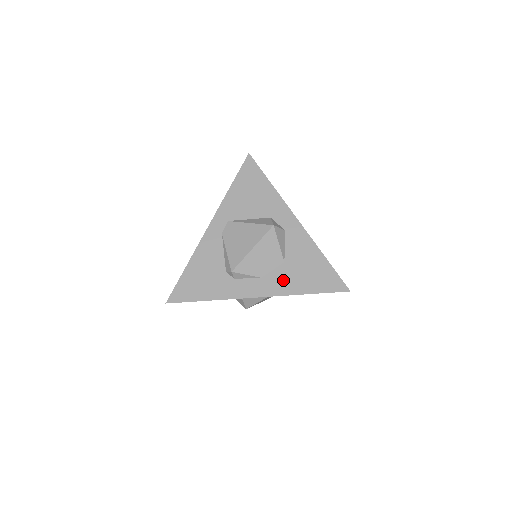
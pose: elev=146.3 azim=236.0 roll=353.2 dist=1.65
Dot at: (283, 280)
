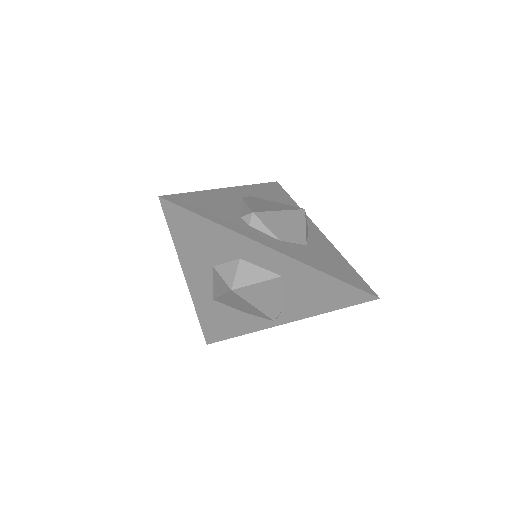
Dot at: (305, 254)
